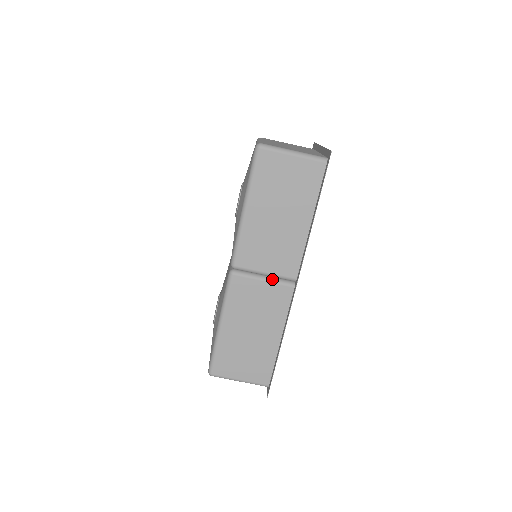
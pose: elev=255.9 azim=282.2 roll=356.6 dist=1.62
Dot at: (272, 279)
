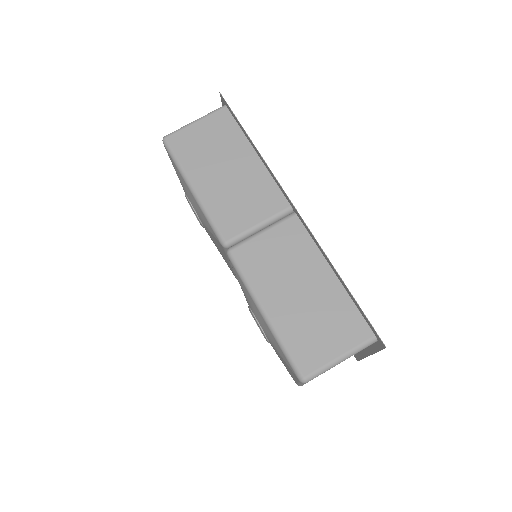
Dot at: (270, 225)
